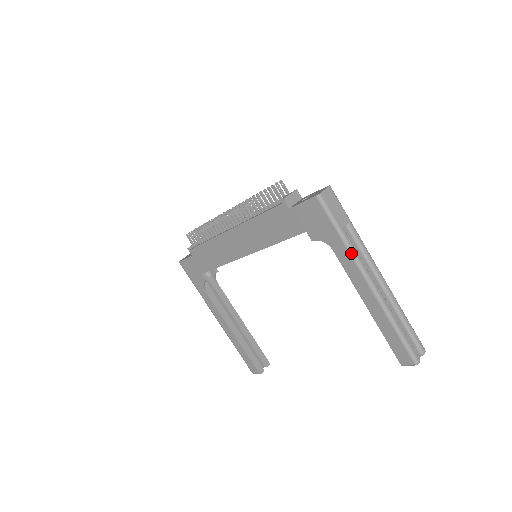
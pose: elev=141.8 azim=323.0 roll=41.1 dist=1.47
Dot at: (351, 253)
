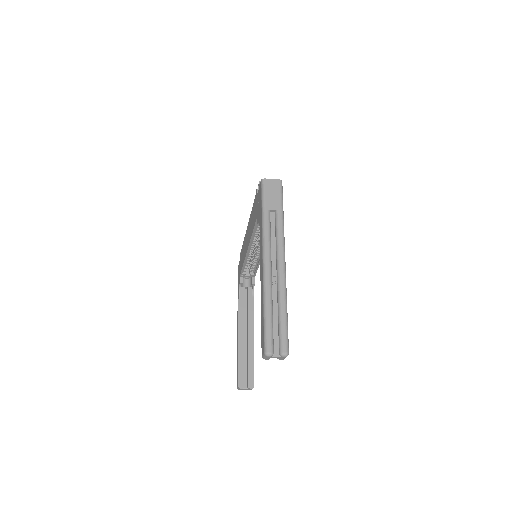
Dot at: (263, 230)
